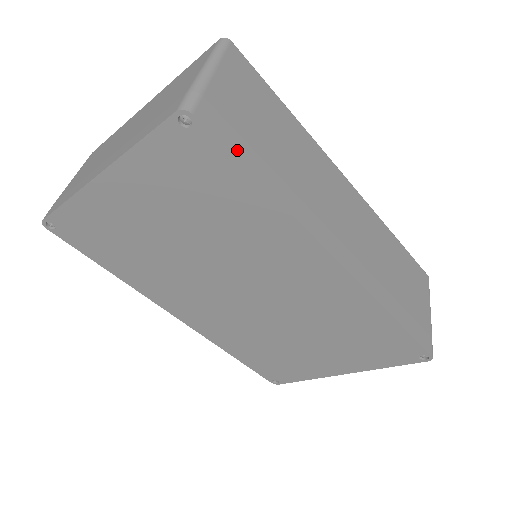
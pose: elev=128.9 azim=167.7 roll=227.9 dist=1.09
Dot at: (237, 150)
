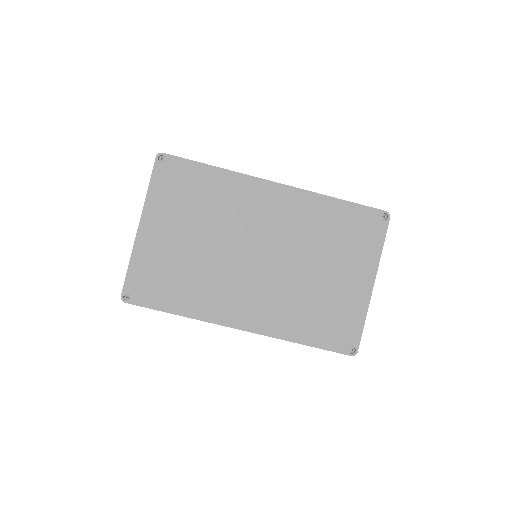
Dot at: (191, 161)
